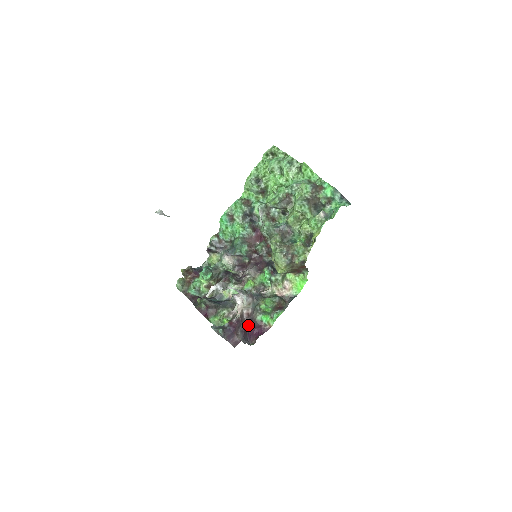
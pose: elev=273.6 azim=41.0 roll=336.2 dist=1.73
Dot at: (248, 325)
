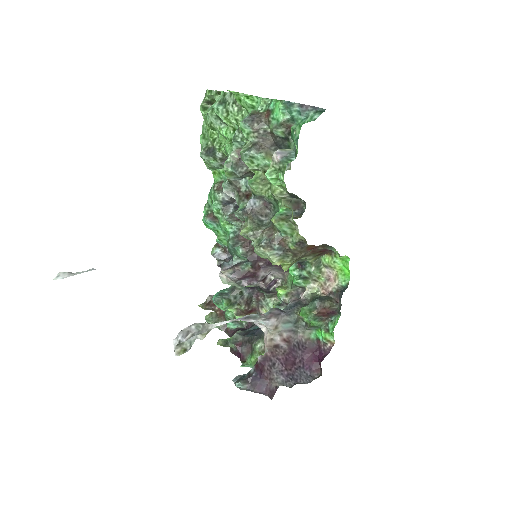
Dot at: (296, 354)
